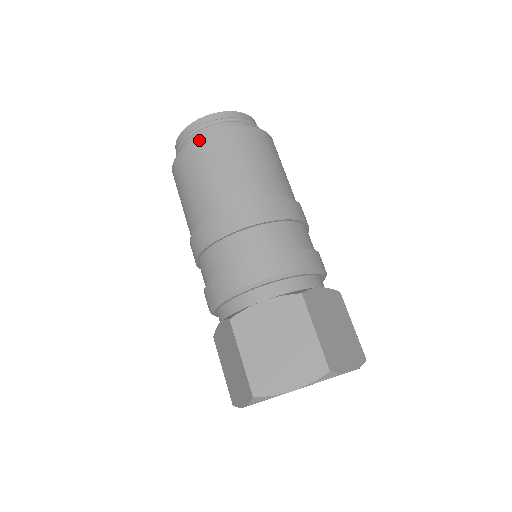
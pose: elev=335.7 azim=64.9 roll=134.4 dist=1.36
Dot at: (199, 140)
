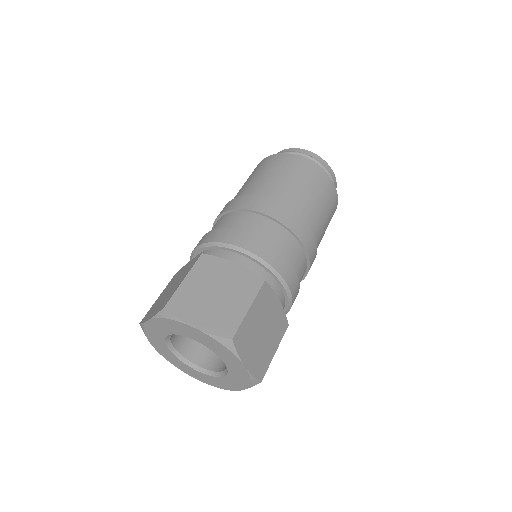
Dot at: occluded
